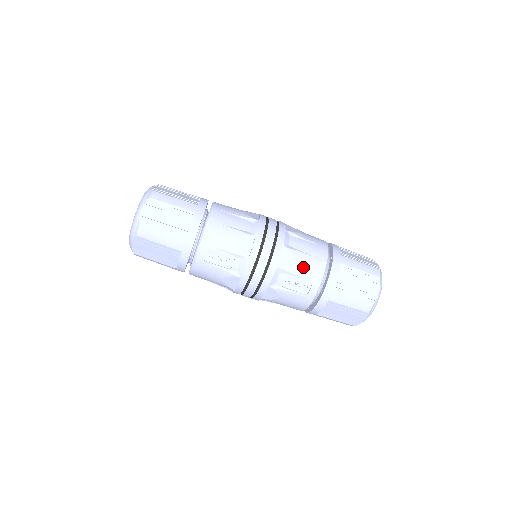
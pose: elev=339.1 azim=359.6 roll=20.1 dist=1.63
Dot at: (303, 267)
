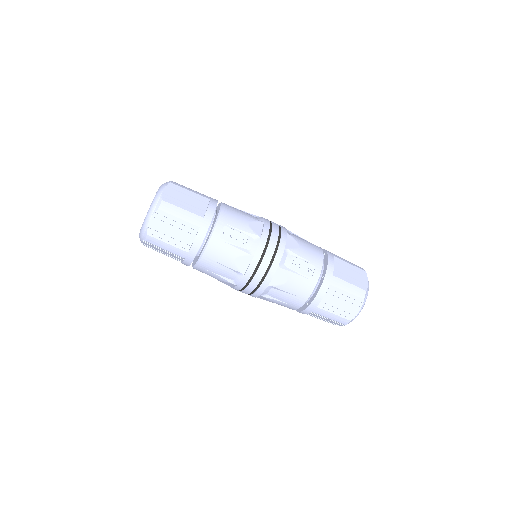
Dot at: (306, 252)
